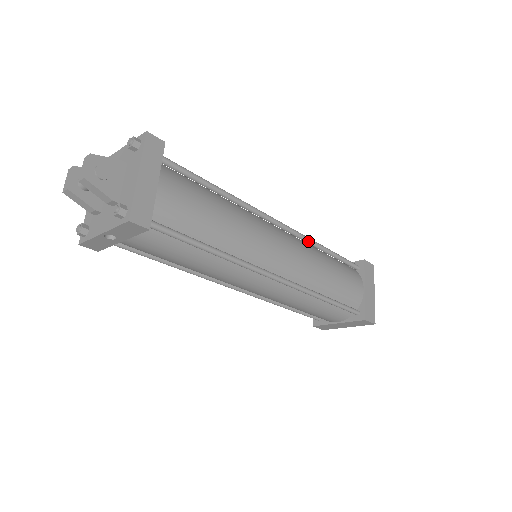
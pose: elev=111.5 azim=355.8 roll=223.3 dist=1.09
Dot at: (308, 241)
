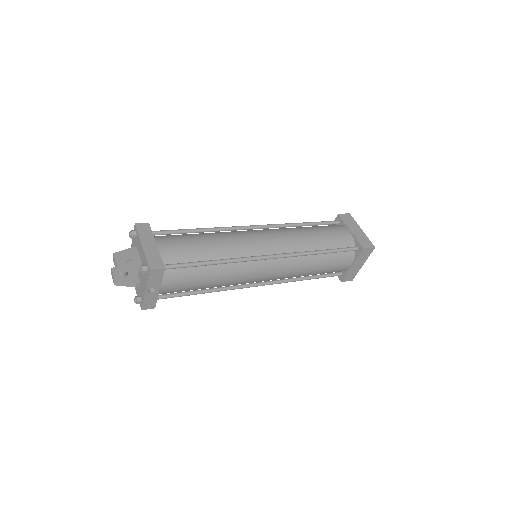
Dot at: (284, 226)
